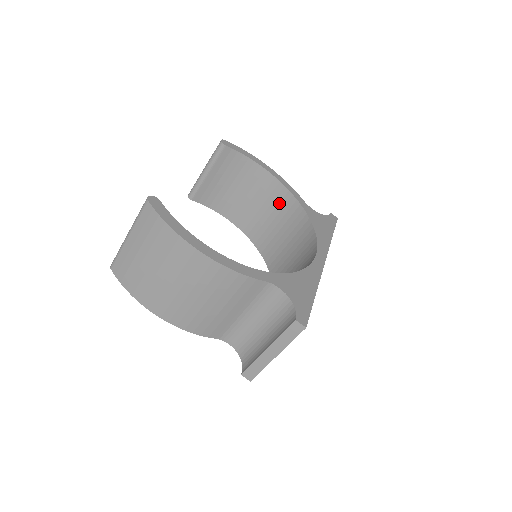
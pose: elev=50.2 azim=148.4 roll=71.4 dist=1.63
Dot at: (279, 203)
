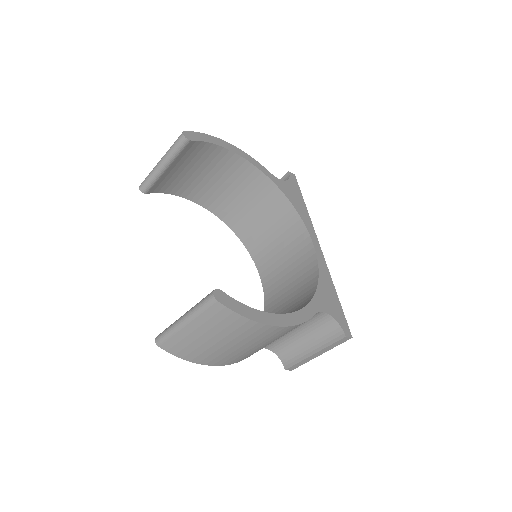
Dot at: (245, 179)
